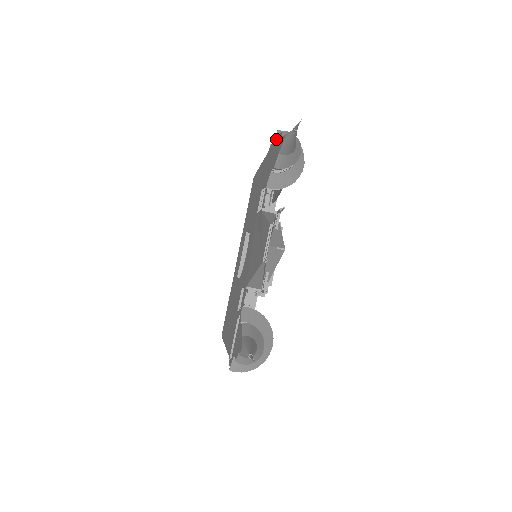
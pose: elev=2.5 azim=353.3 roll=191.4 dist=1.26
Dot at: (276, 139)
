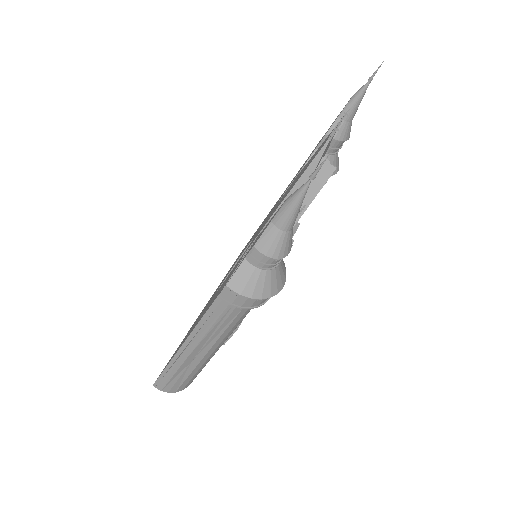
Dot at: occluded
